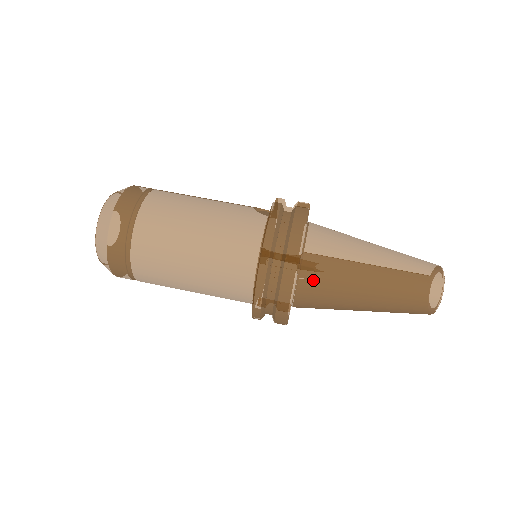
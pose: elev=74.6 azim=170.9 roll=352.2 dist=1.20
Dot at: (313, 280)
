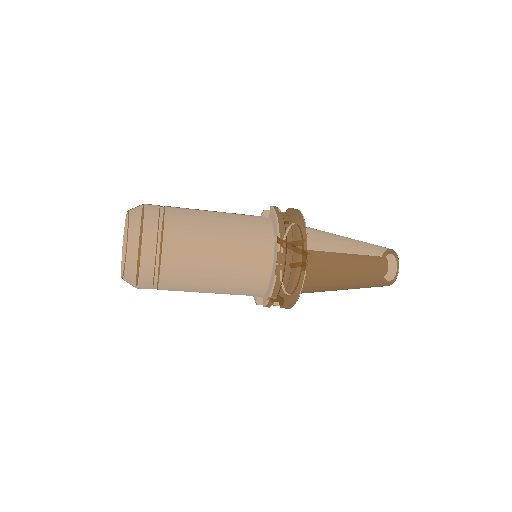
Dot at: (314, 260)
